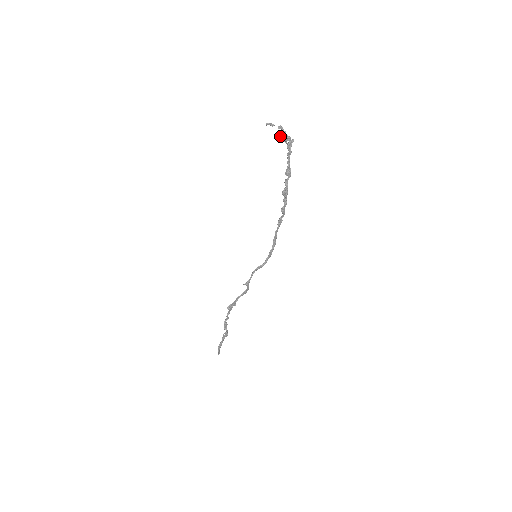
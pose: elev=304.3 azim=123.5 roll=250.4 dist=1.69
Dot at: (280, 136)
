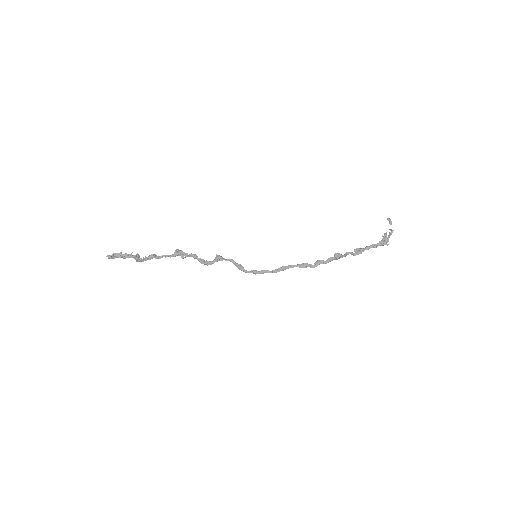
Dot at: (385, 233)
